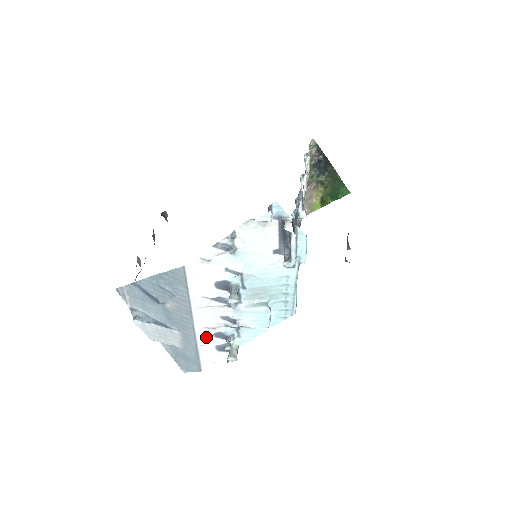
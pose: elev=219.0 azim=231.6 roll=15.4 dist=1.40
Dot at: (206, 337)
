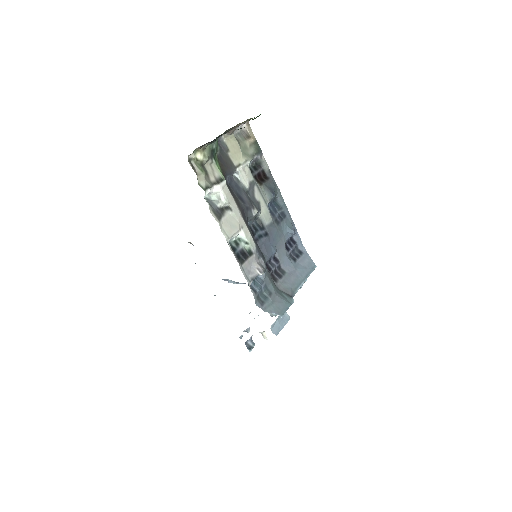
Dot at: occluded
